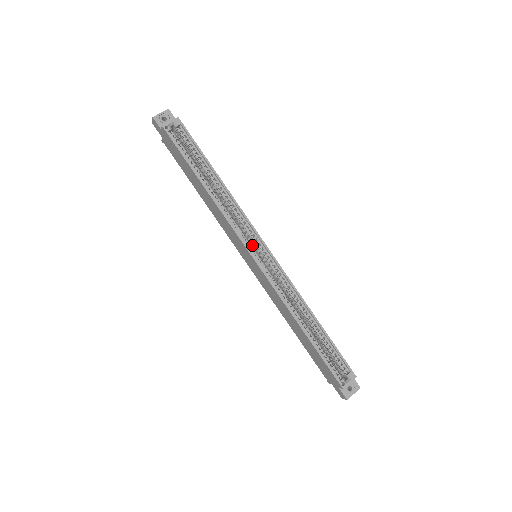
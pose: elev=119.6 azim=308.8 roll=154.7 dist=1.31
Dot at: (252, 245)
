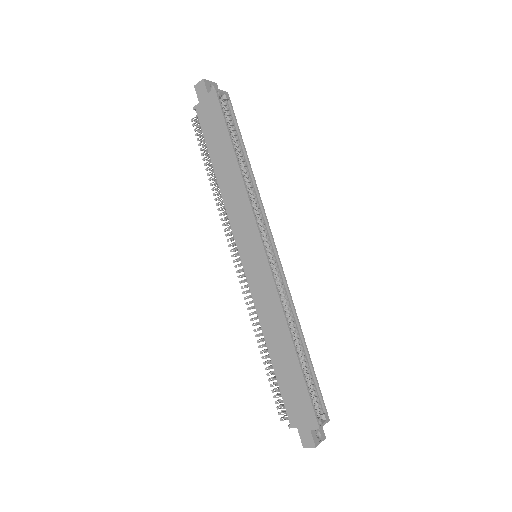
Dot at: occluded
